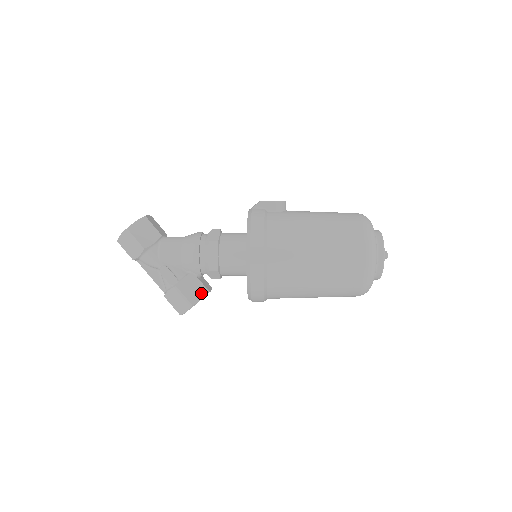
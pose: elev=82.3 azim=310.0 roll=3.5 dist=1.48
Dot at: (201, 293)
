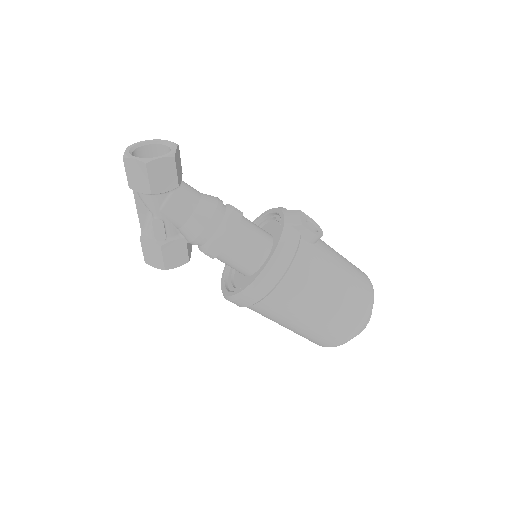
Dot at: (181, 261)
